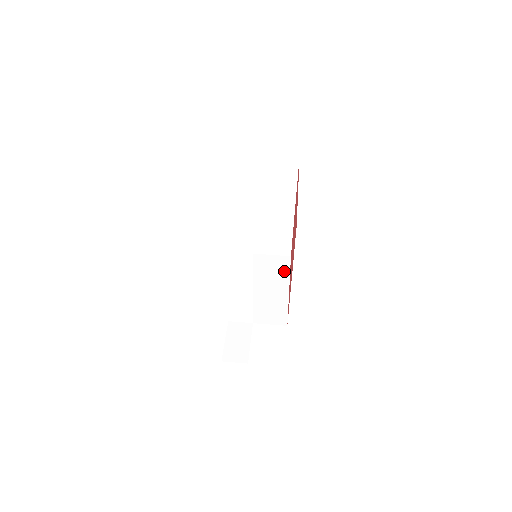
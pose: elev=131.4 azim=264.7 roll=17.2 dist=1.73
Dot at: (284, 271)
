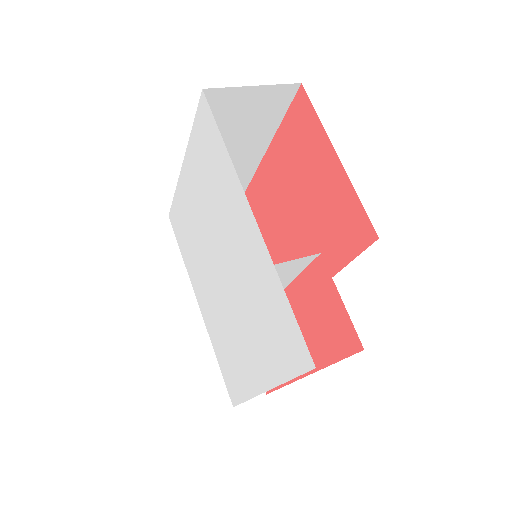
Dot at: occluded
